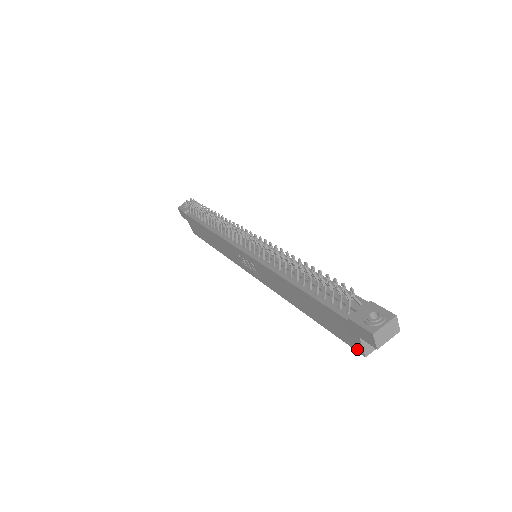
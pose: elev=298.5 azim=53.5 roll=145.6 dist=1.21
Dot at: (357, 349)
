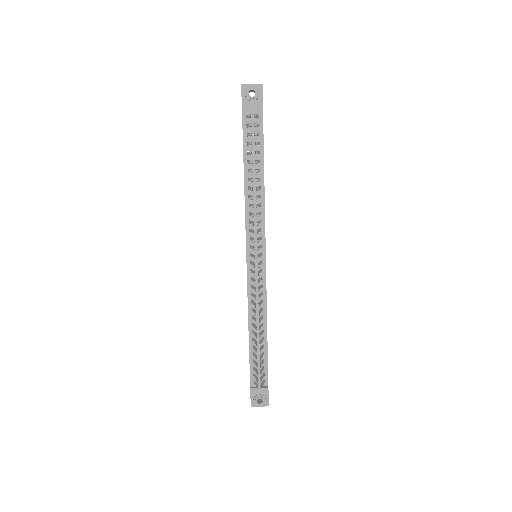
Dot at: occluded
